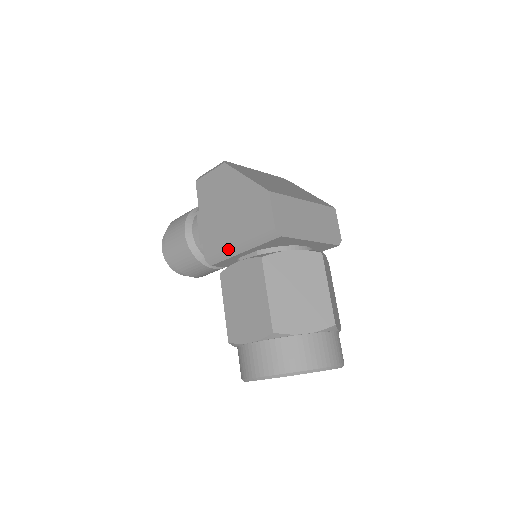
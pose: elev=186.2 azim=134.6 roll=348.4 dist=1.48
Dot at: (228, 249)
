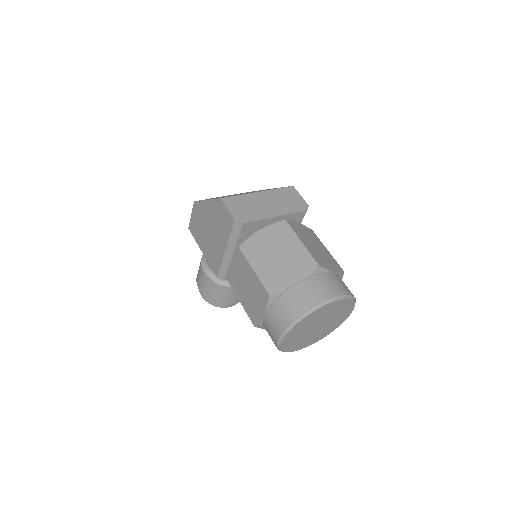
Dot at: (223, 259)
